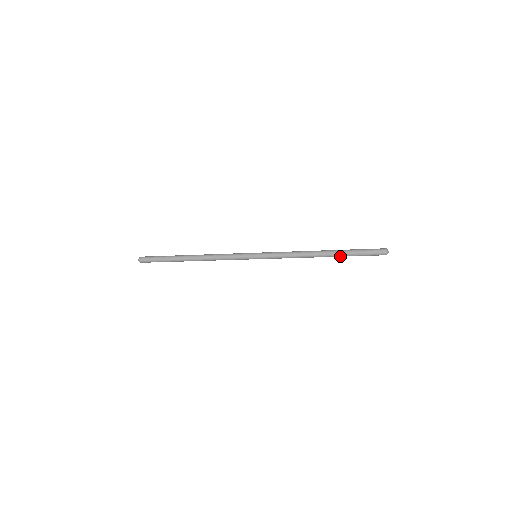
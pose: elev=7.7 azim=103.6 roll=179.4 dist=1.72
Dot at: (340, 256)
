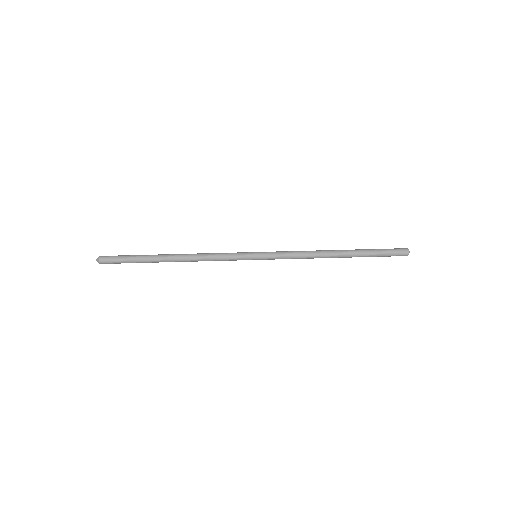
Dot at: occluded
